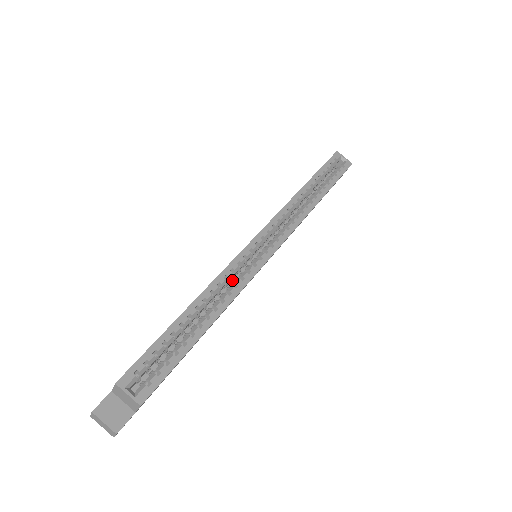
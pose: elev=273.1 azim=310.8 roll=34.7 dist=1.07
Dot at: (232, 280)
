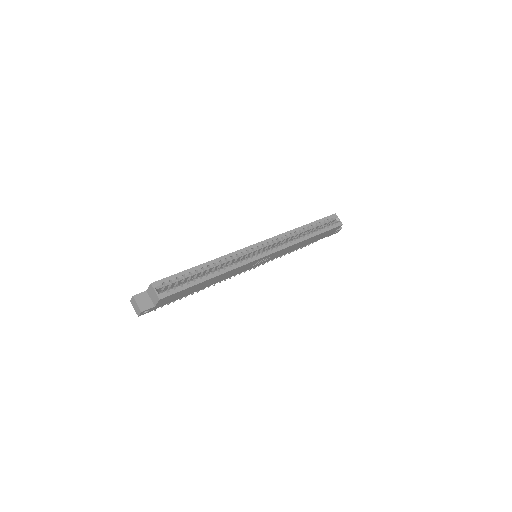
Dot at: occluded
